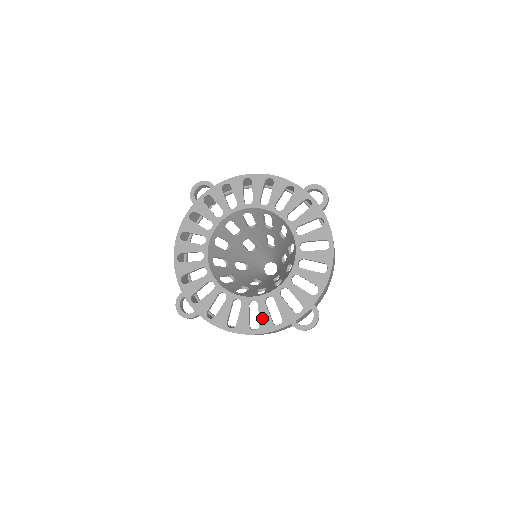
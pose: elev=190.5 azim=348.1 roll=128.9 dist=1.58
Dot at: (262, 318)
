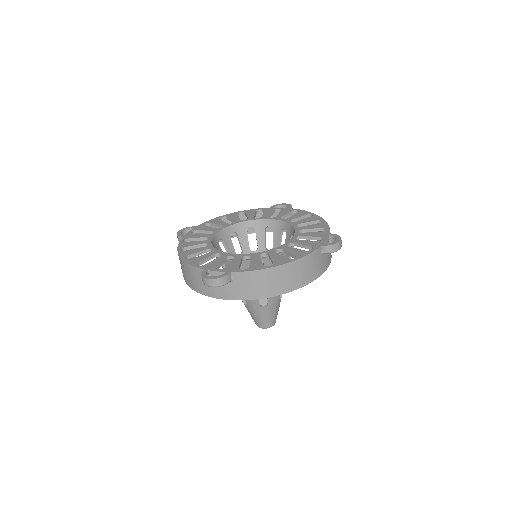
Dot at: (294, 252)
